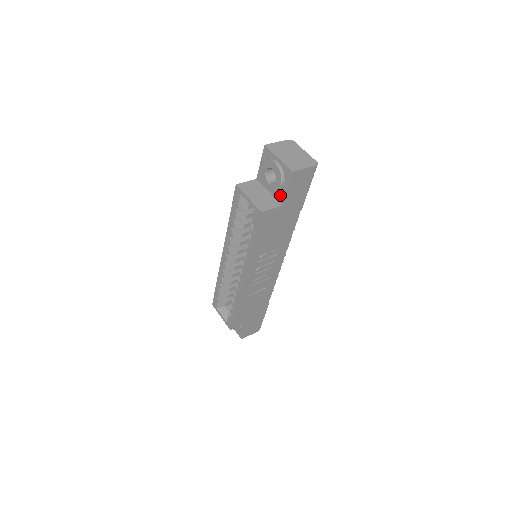
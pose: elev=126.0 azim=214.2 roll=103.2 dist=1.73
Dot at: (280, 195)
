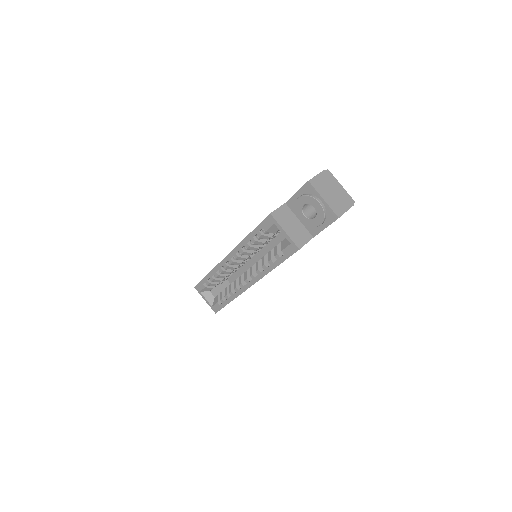
Dot at: (314, 229)
